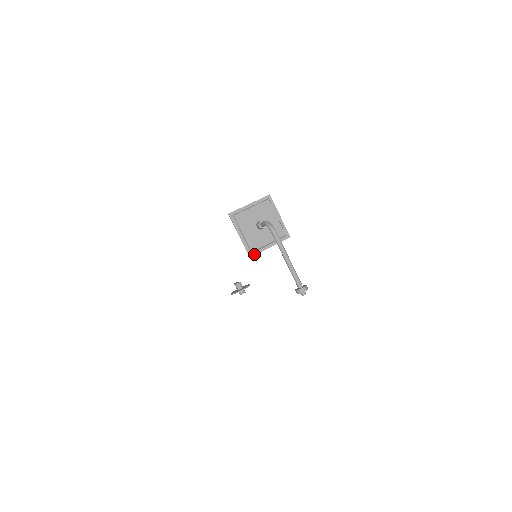
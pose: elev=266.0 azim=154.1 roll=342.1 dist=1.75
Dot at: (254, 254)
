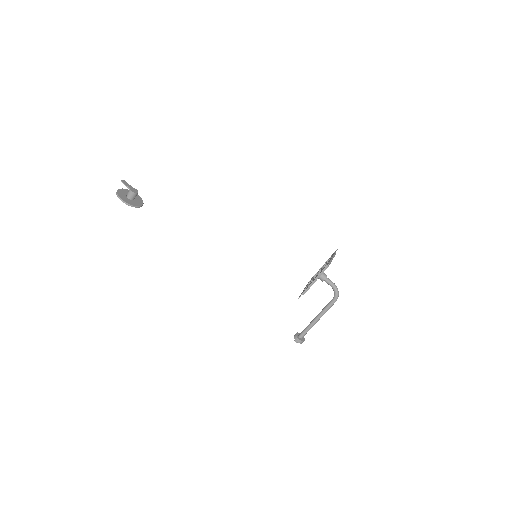
Dot at: occluded
